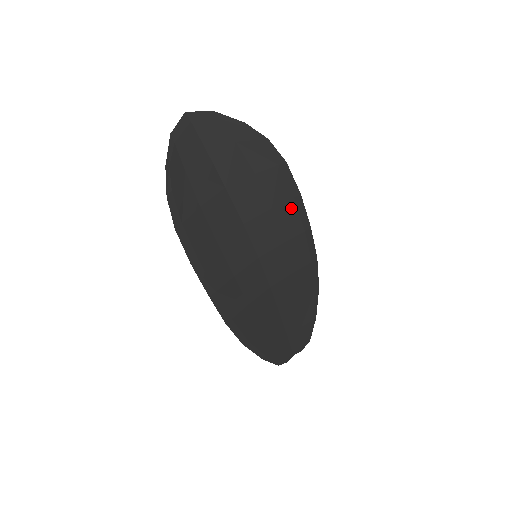
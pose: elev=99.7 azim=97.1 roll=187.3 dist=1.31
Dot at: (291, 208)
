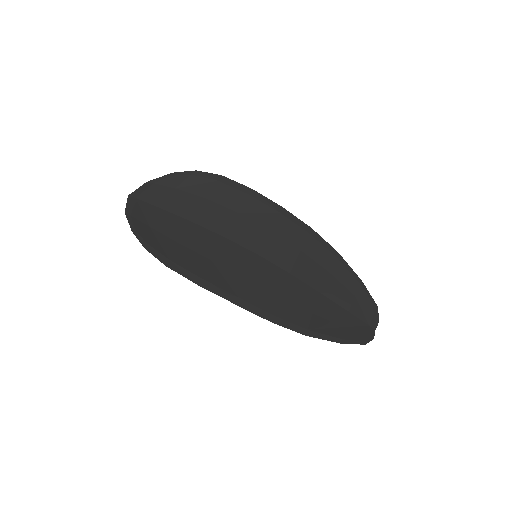
Dot at: (253, 203)
